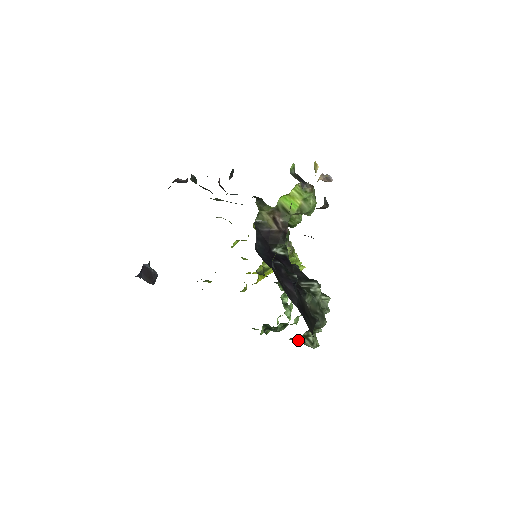
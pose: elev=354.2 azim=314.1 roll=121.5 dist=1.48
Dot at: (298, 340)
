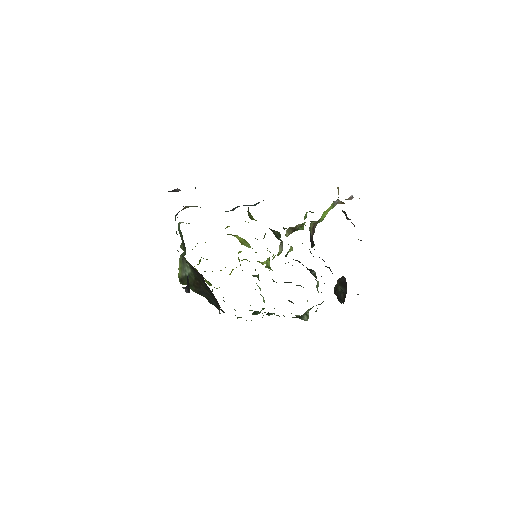
Dot at: (301, 317)
